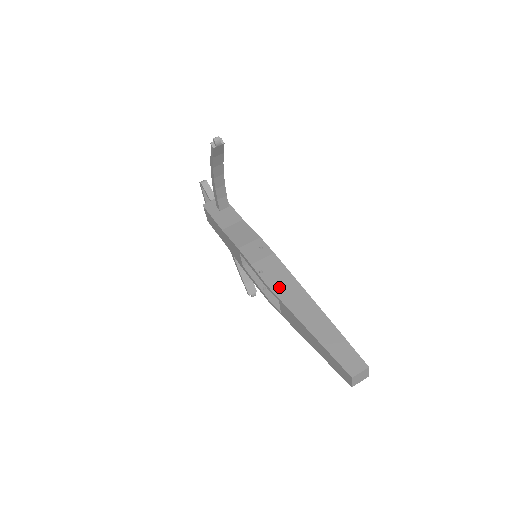
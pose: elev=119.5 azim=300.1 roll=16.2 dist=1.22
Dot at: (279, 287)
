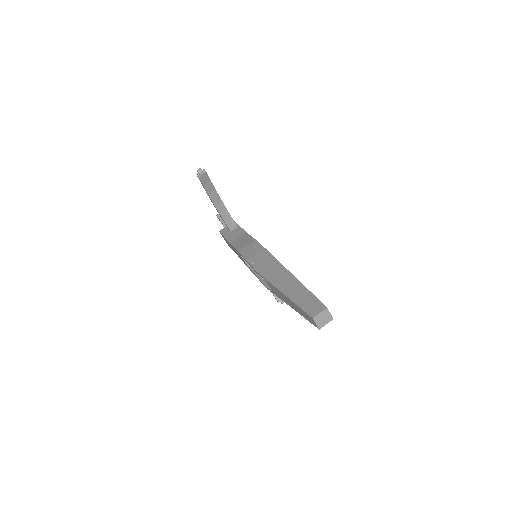
Dot at: (265, 269)
